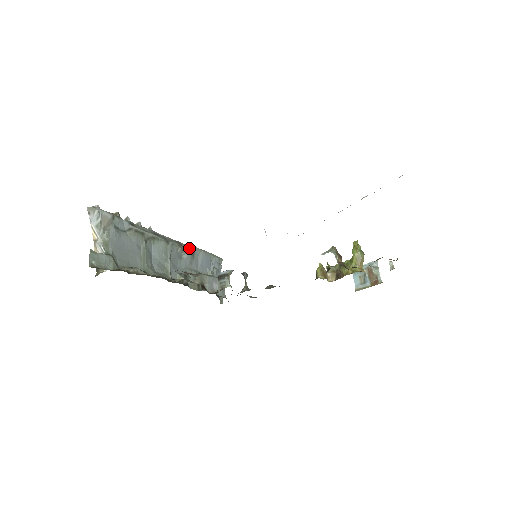
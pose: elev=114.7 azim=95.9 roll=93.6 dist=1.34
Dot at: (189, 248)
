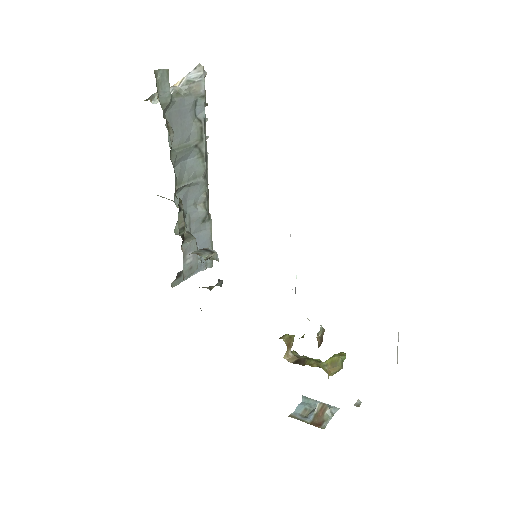
Dot at: (208, 211)
